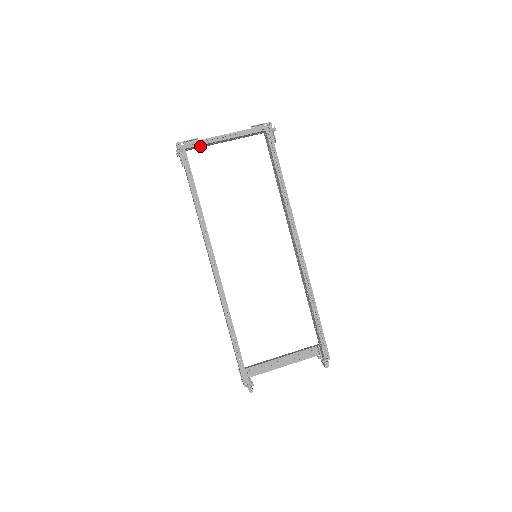
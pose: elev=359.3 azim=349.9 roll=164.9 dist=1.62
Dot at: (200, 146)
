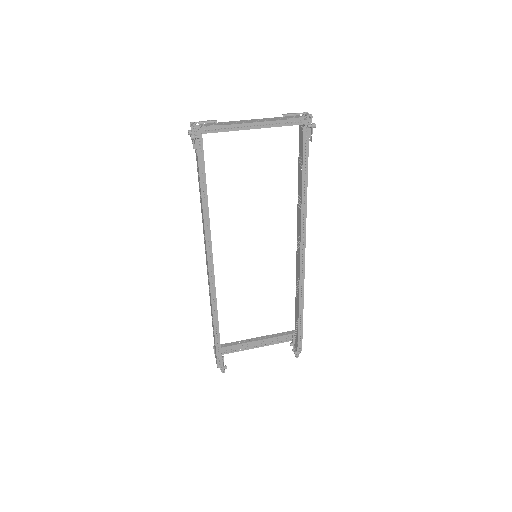
Dot at: (220, 130)
